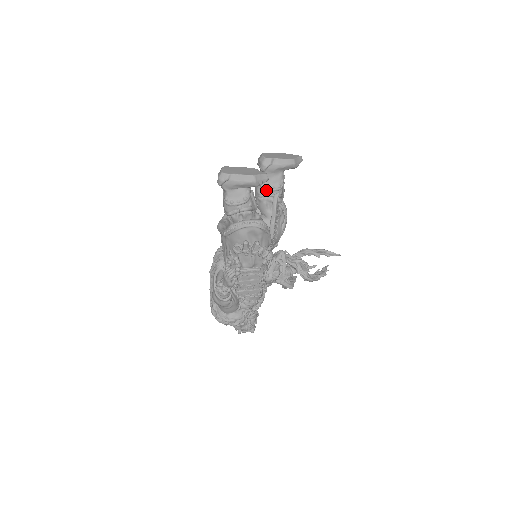
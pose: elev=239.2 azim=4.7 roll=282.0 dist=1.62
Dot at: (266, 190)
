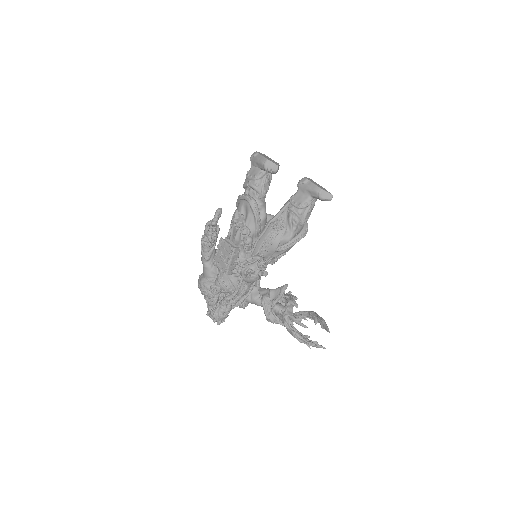
Dot at: (291, 203)
